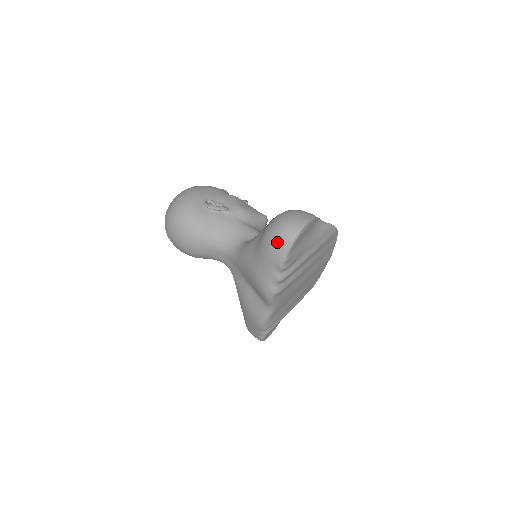
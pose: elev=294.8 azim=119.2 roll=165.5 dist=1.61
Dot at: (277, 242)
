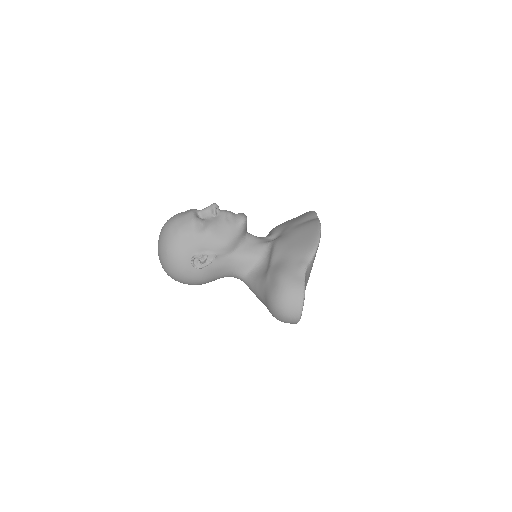
Dot at: occluded
